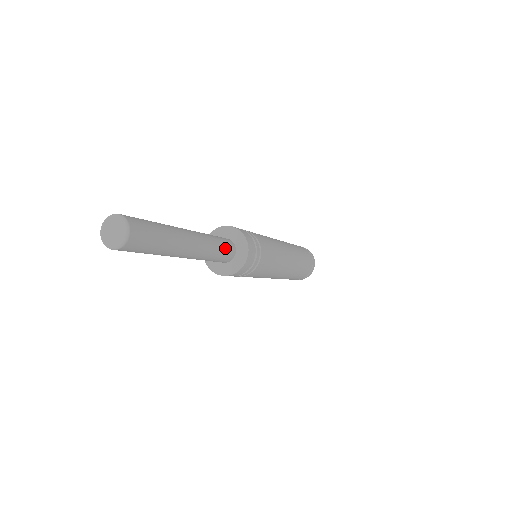
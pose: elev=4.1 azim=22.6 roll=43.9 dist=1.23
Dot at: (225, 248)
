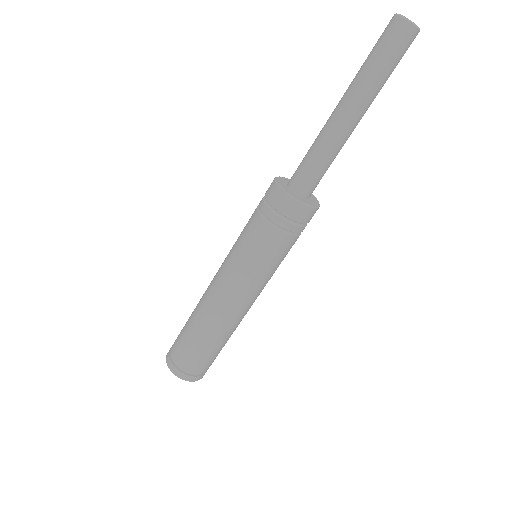
Dot at: (320, 178)
